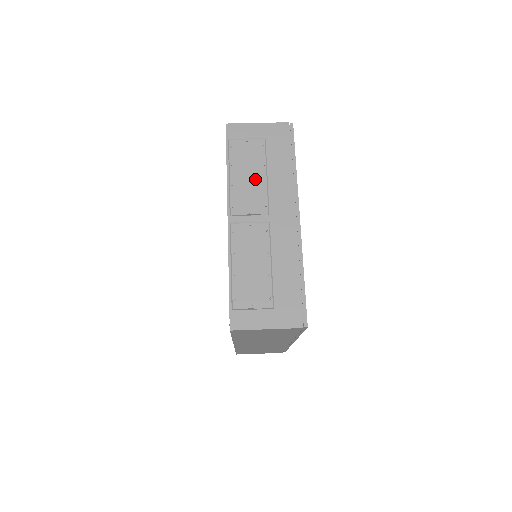
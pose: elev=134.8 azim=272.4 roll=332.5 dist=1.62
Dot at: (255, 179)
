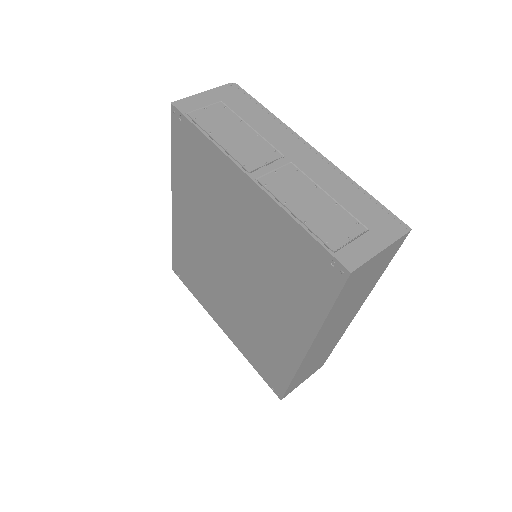
Dot at: (243, 134)
